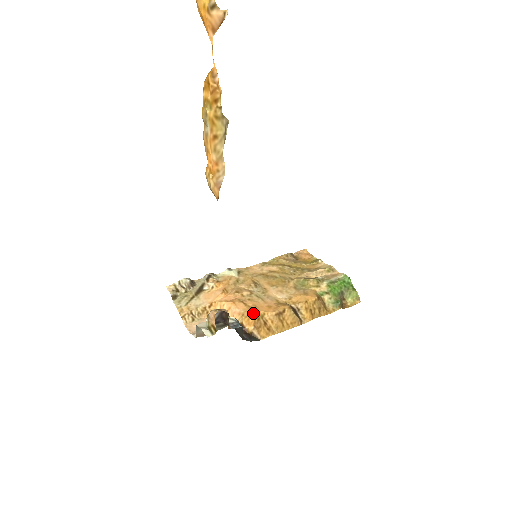
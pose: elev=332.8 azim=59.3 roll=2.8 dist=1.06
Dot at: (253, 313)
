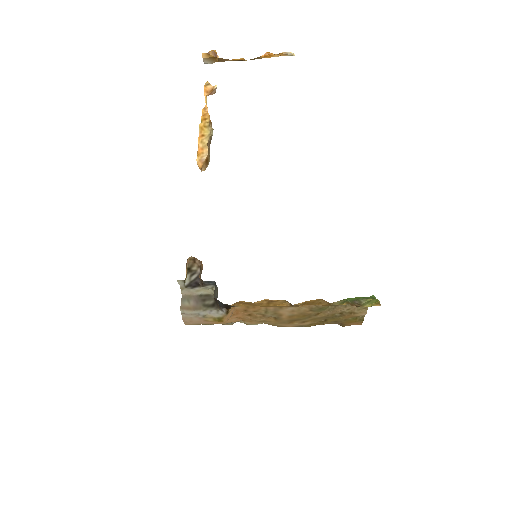
Dot at: occluded
